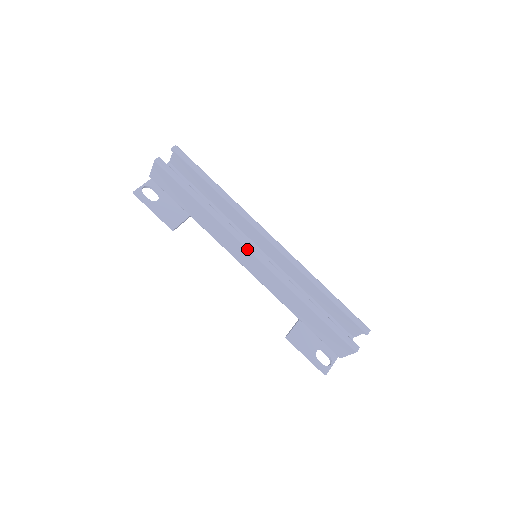
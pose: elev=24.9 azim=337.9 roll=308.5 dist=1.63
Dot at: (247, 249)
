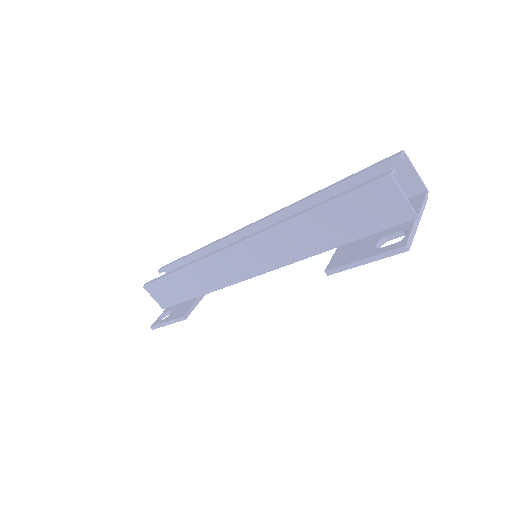
Dot at: (224, 252)
